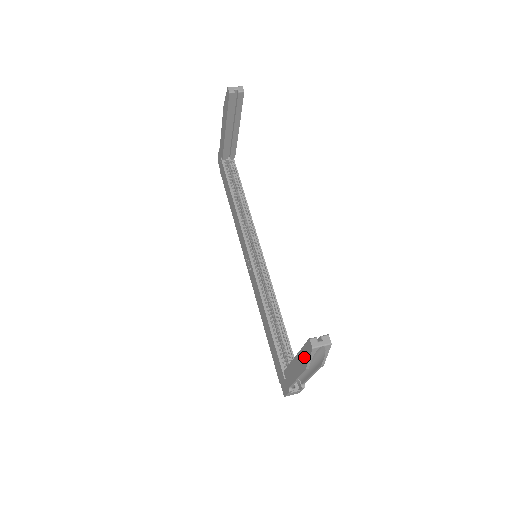
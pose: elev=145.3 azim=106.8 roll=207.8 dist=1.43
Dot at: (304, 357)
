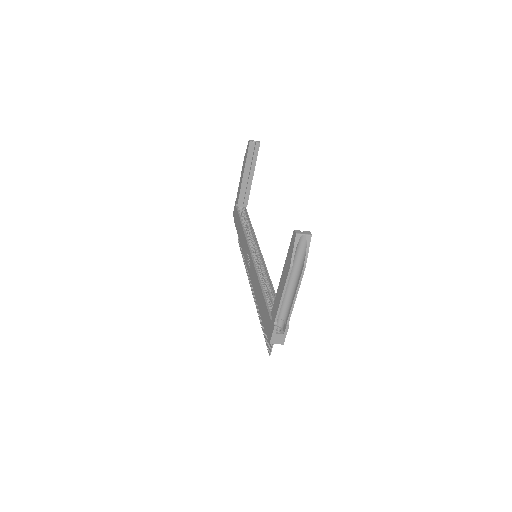
Dot at: (289, 256)
